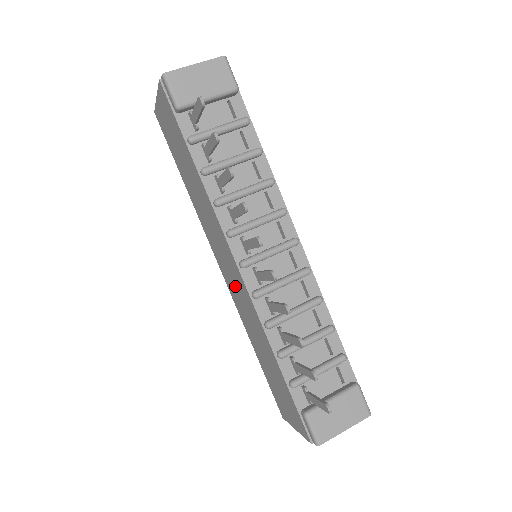
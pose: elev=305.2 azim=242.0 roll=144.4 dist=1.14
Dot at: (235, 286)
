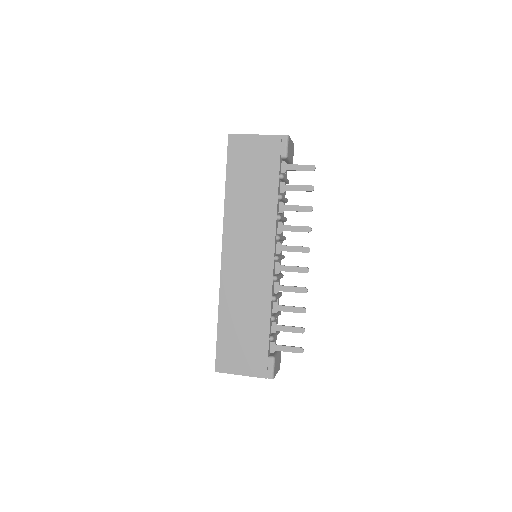
Dot at: (246, 269)
